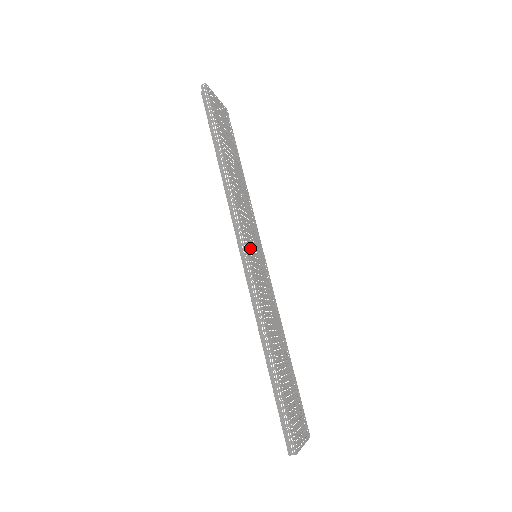
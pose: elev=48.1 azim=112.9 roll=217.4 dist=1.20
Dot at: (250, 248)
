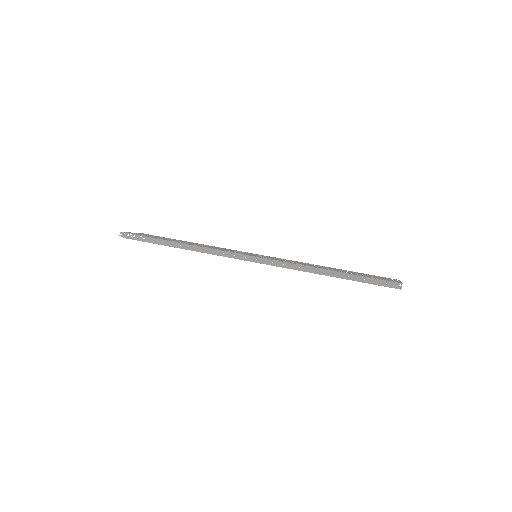
Dot at: occluded
